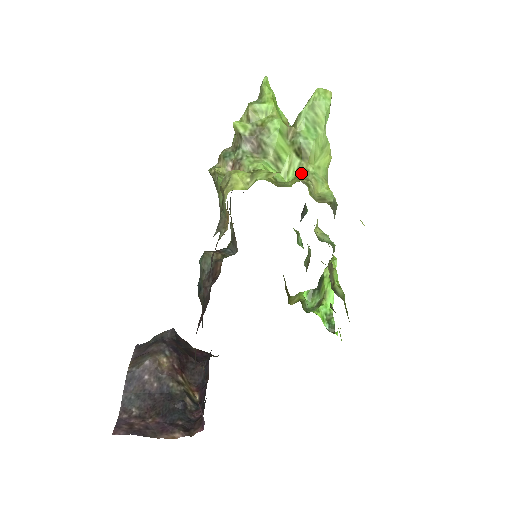
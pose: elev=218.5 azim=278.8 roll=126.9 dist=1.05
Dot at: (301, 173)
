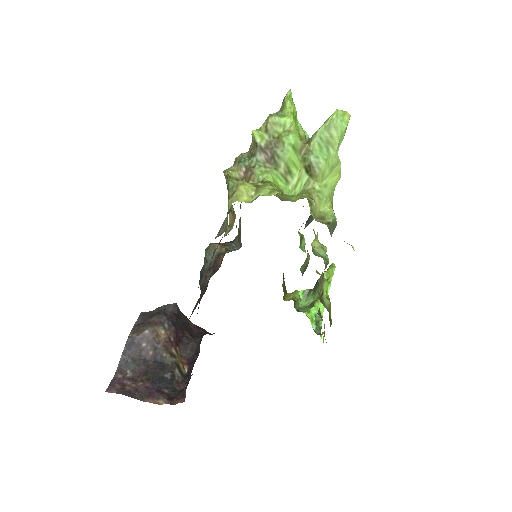
Dot at: (307, 189)
